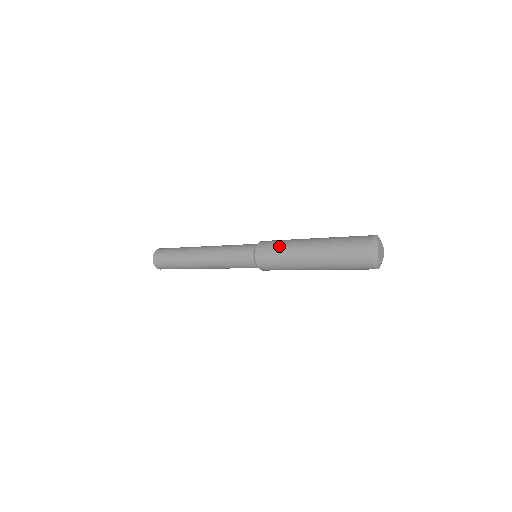
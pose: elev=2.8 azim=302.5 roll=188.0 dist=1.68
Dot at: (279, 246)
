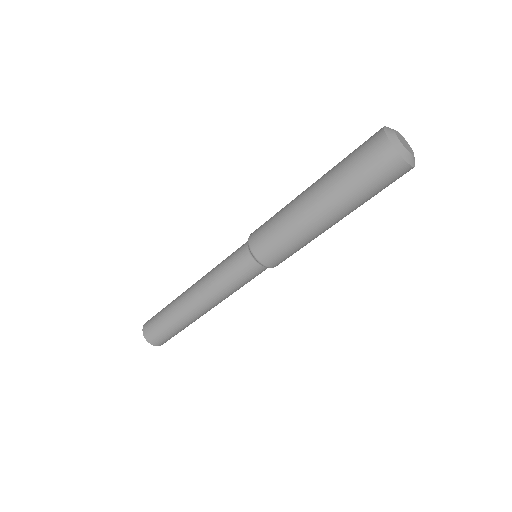
Dot at: occluded
